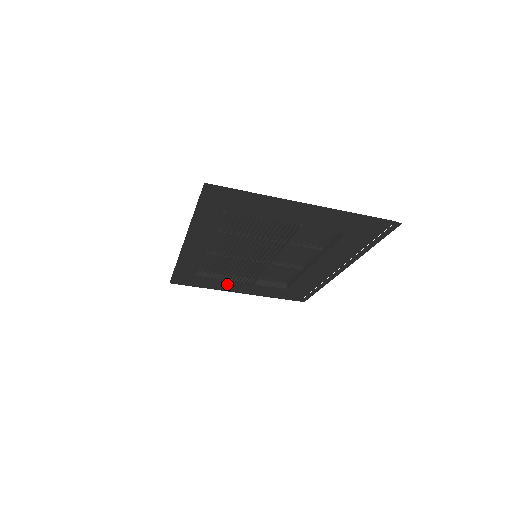
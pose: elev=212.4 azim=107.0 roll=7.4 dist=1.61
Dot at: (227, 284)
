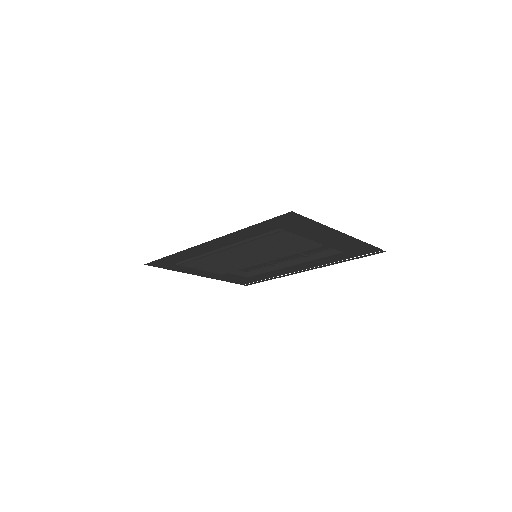
Dot at: (199, 270)
